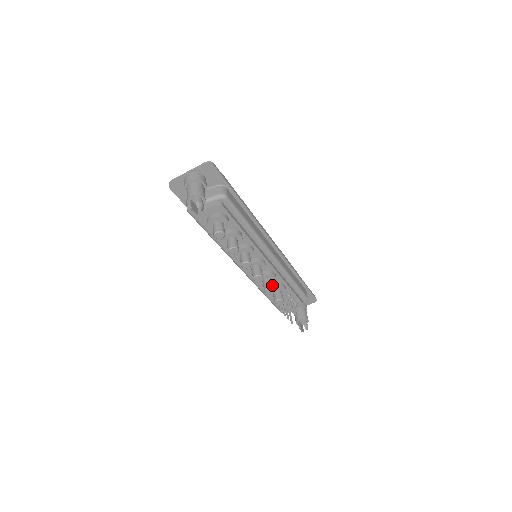
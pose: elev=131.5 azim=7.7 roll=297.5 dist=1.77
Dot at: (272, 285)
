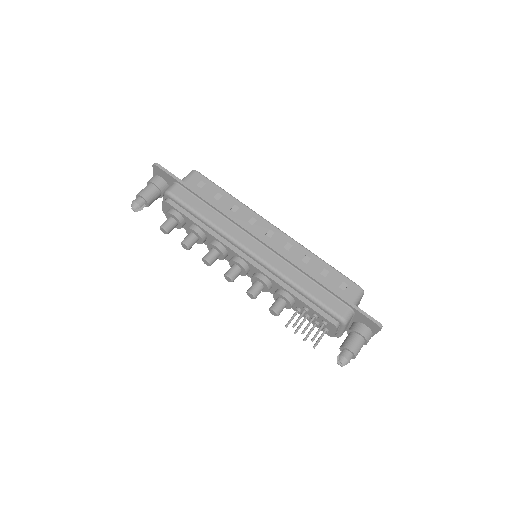
Dot at: (253, 289)
